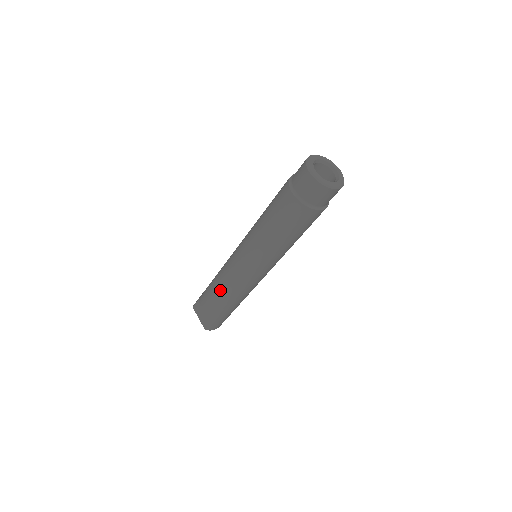
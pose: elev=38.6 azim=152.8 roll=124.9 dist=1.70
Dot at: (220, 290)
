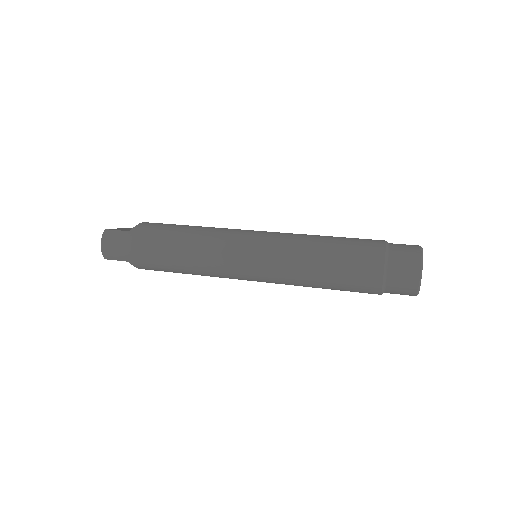
Dot at: occluded
